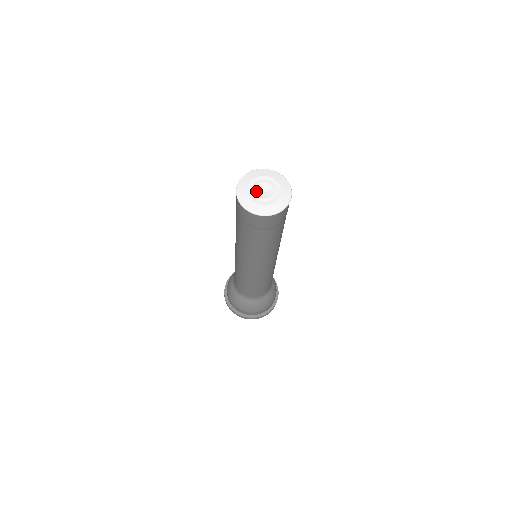
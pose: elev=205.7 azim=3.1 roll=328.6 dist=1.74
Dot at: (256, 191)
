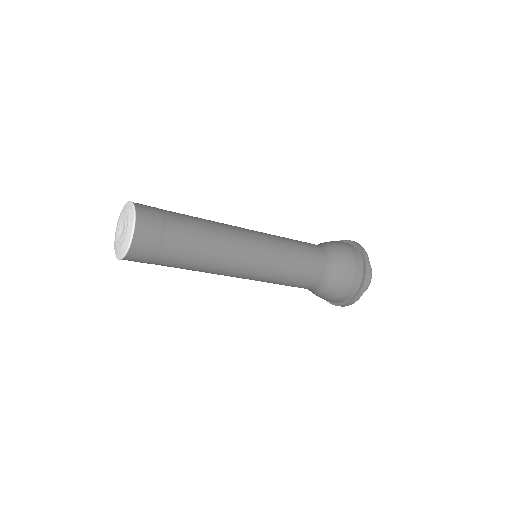
Dot at: (119, 231)
